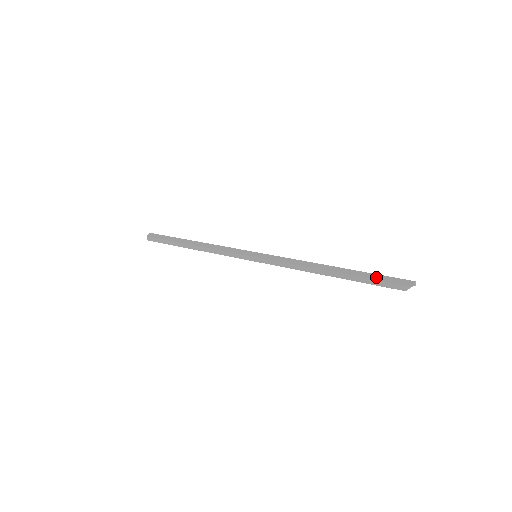
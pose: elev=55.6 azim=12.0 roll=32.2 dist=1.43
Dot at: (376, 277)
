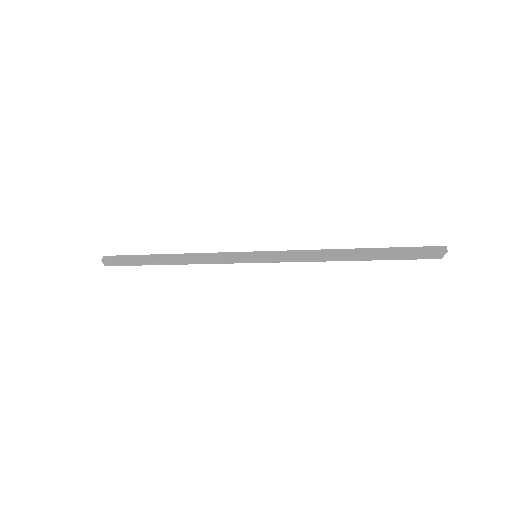
Dot at: (405, 251)
